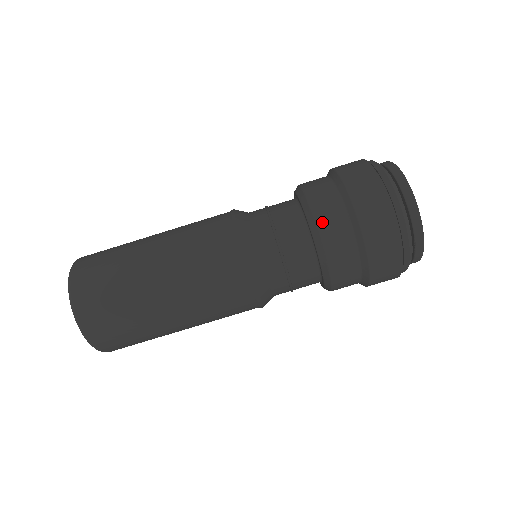
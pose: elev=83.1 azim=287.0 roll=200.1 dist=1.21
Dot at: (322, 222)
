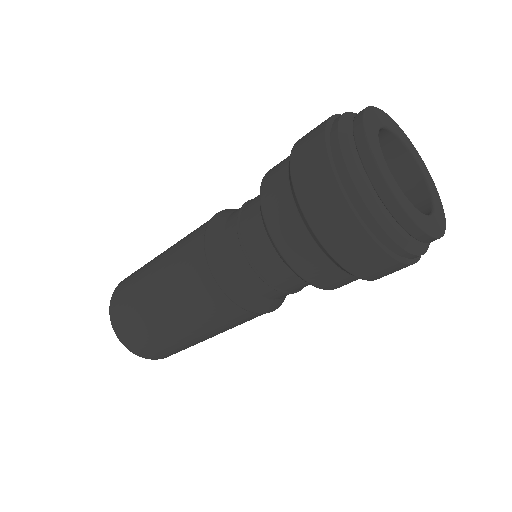
Dot at: (311, 278)
